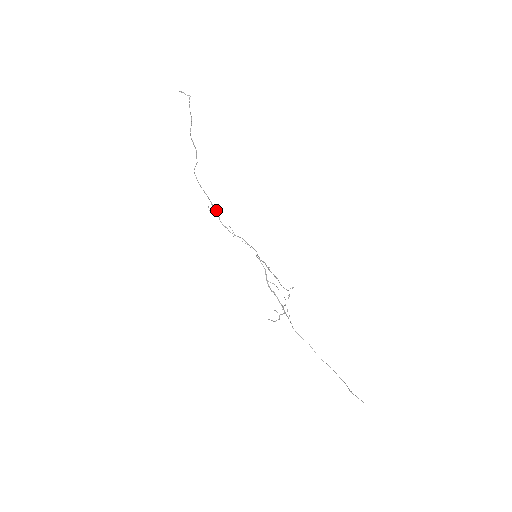
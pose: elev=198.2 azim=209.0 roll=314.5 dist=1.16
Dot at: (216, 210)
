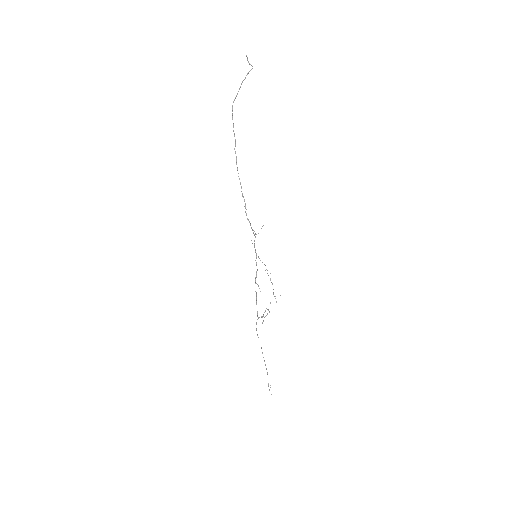
Dot at: occluded
